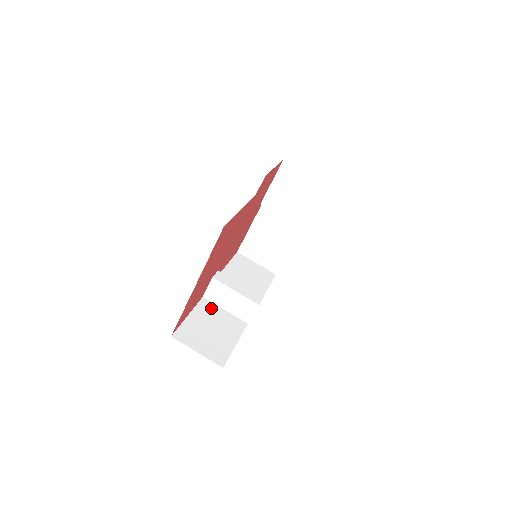
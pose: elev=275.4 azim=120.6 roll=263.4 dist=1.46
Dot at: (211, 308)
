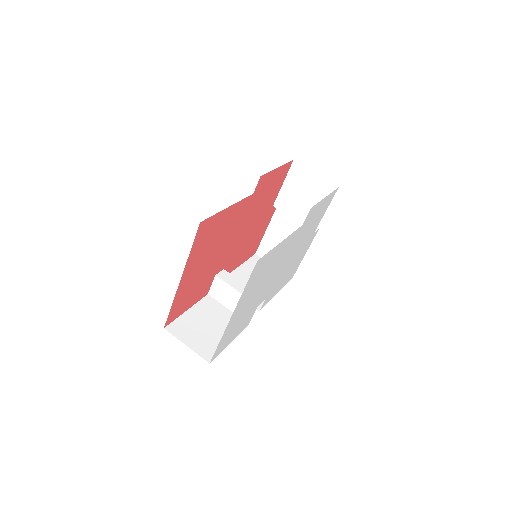
Dot at: (213, 305)
